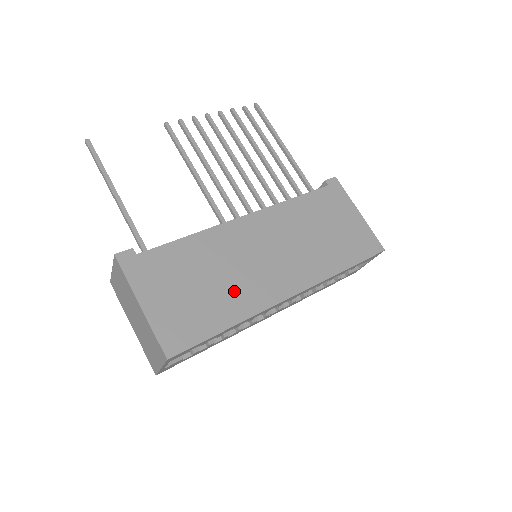
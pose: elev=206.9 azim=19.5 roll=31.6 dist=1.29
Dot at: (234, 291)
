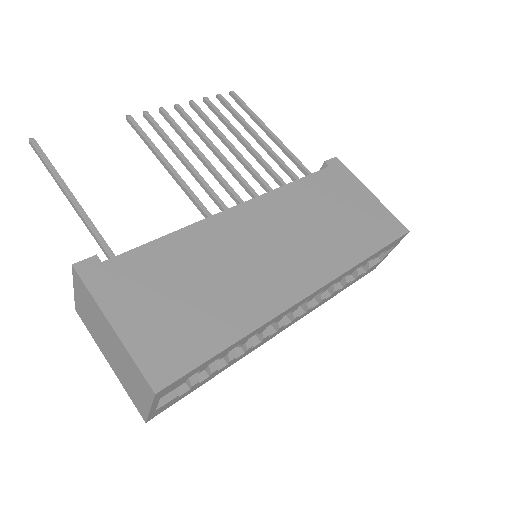
Dot at: (235, 295)
